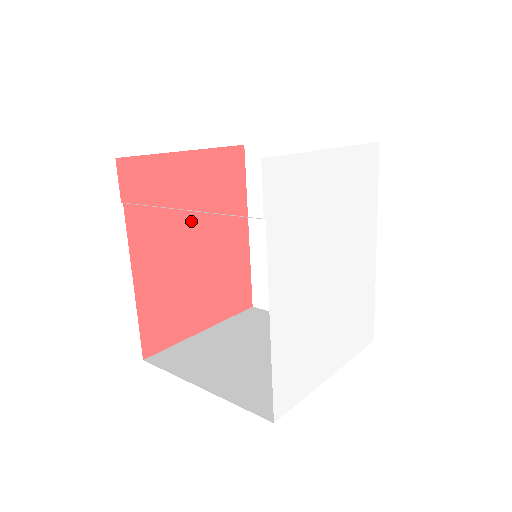
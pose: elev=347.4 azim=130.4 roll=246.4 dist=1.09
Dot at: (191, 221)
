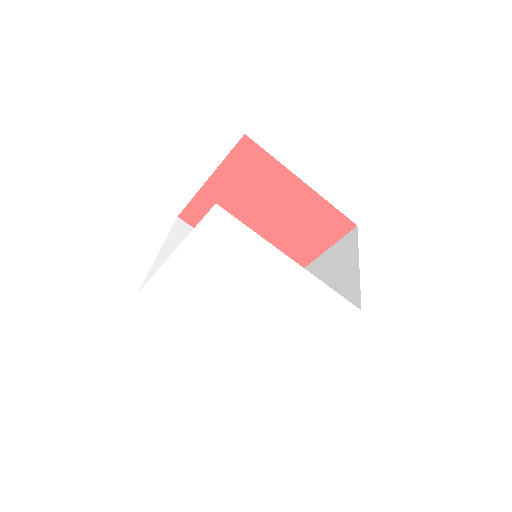
Dot at: (248, 211)
